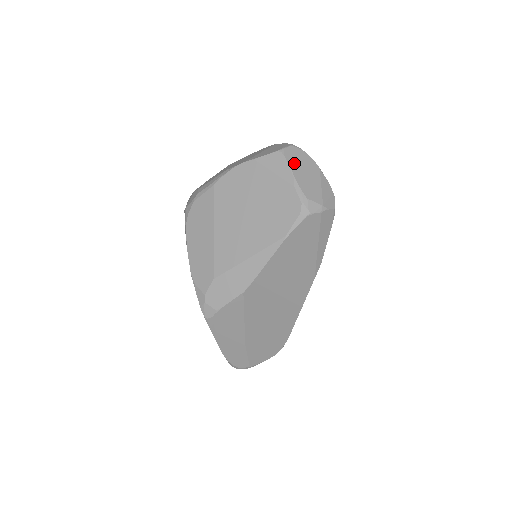
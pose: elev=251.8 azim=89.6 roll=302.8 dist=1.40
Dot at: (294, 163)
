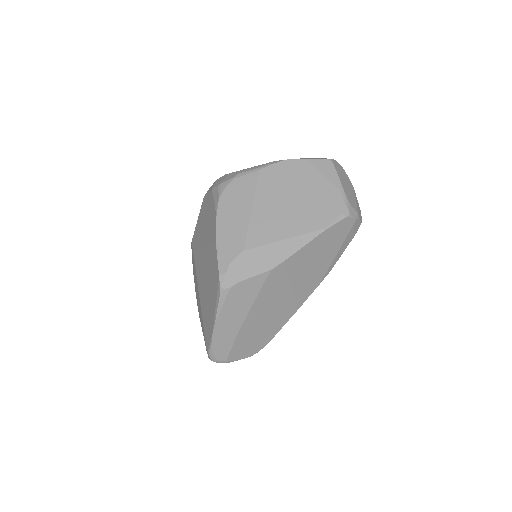
Dot at: (340, 173)
